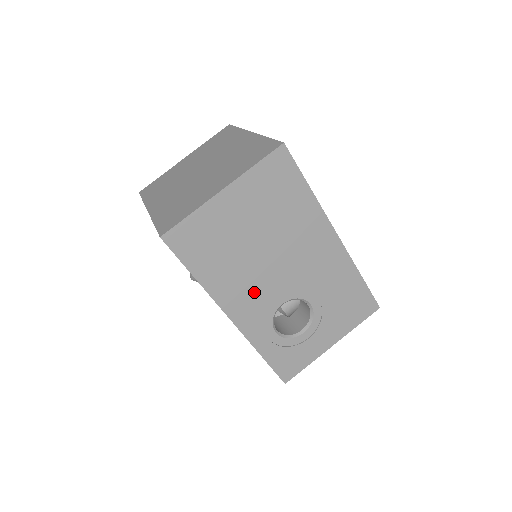
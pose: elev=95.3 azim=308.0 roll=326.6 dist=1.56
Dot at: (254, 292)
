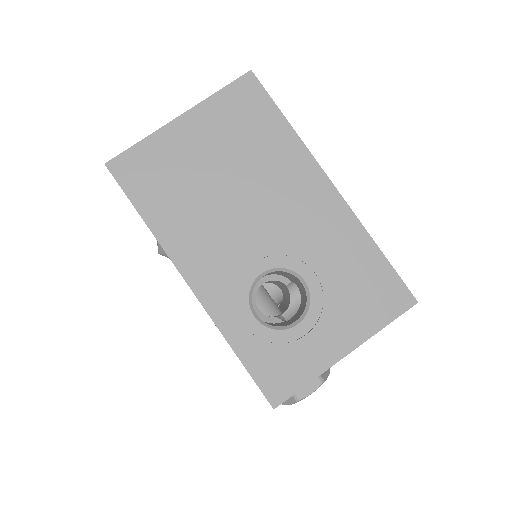
Dot at: (220, 249)
